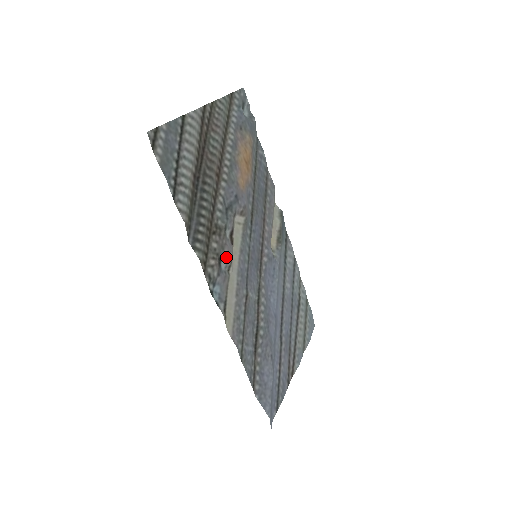
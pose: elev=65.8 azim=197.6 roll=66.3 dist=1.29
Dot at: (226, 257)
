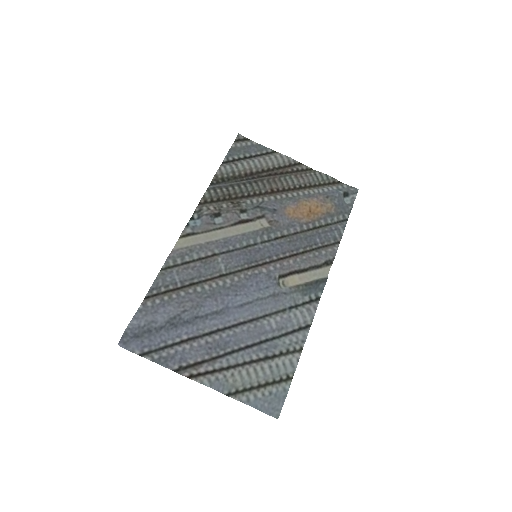
Dot at: (225, 219)
